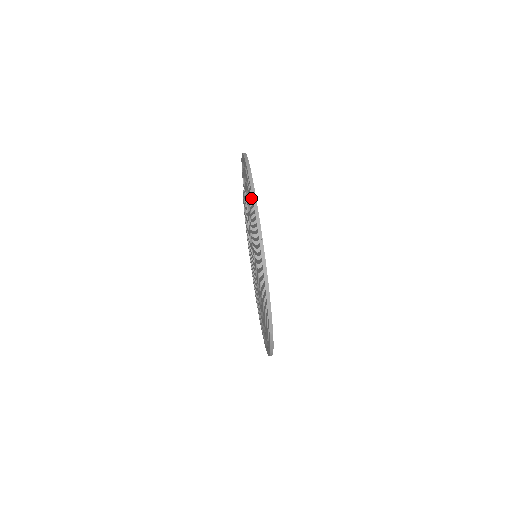
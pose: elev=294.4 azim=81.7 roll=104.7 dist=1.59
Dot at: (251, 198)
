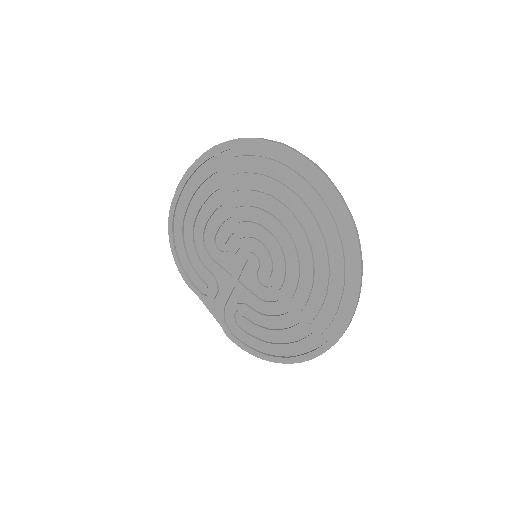
Dot at: (185, 198)
